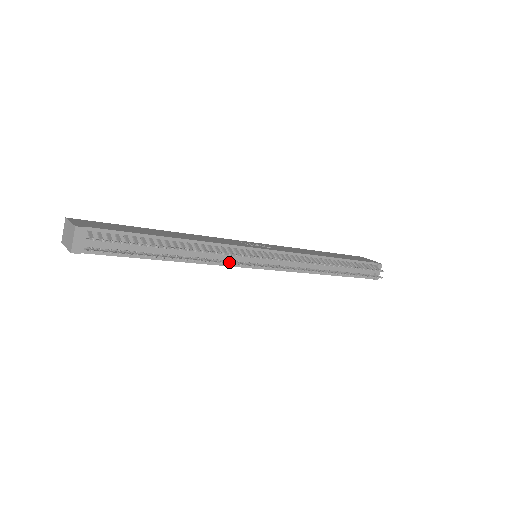
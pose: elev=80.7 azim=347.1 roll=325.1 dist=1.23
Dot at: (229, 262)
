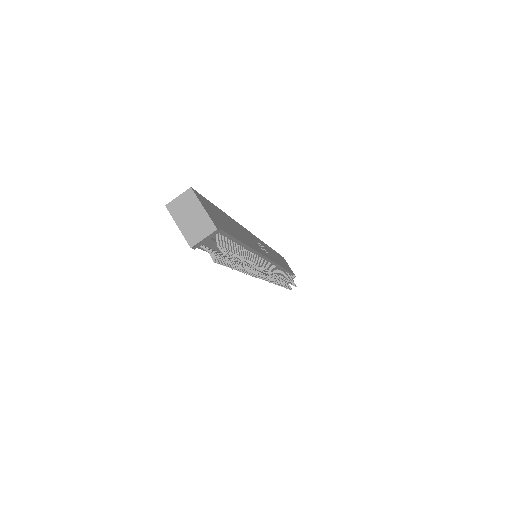
Dot at: occluded
